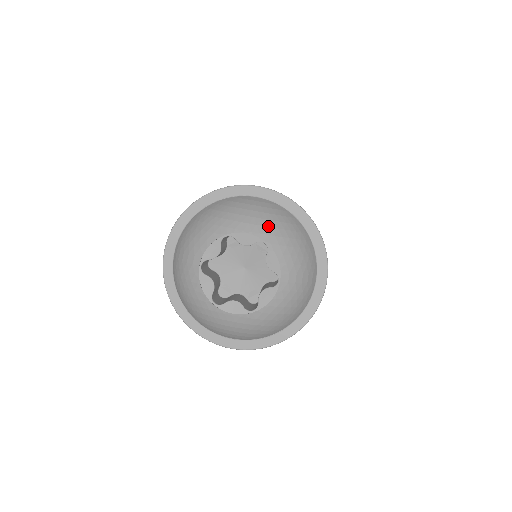
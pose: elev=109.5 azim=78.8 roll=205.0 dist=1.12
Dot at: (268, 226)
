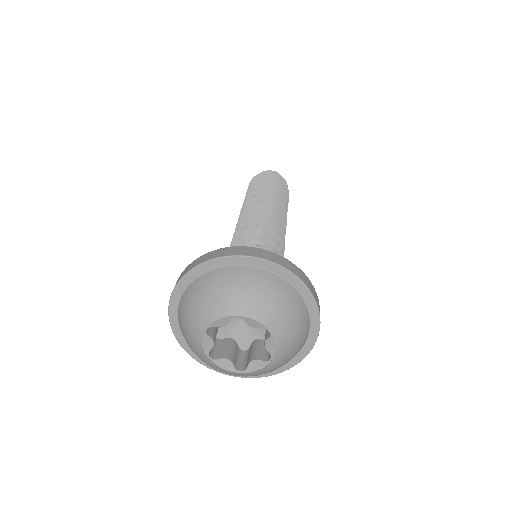
Dot at: (277, 316)
